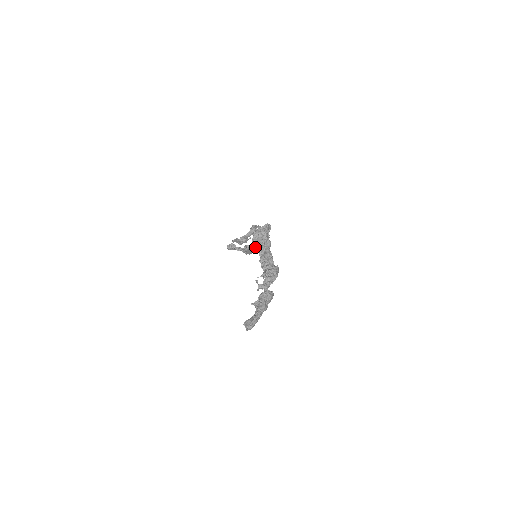
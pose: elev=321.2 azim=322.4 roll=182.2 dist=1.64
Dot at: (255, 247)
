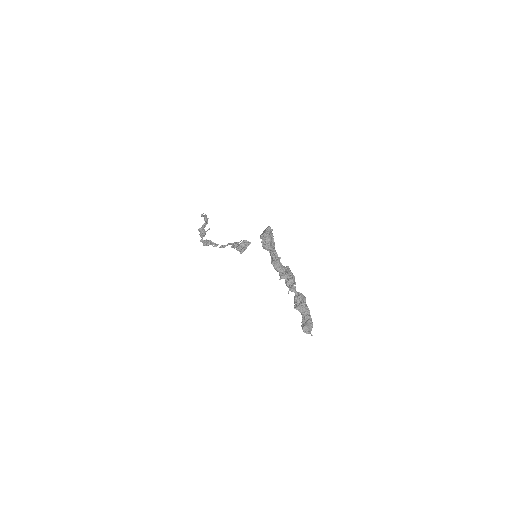
Dot at: occluded
